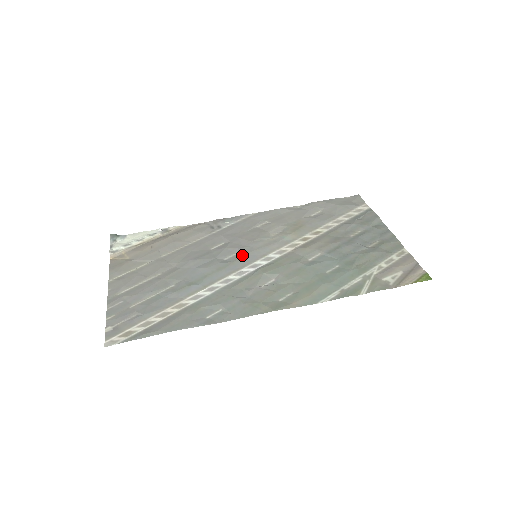
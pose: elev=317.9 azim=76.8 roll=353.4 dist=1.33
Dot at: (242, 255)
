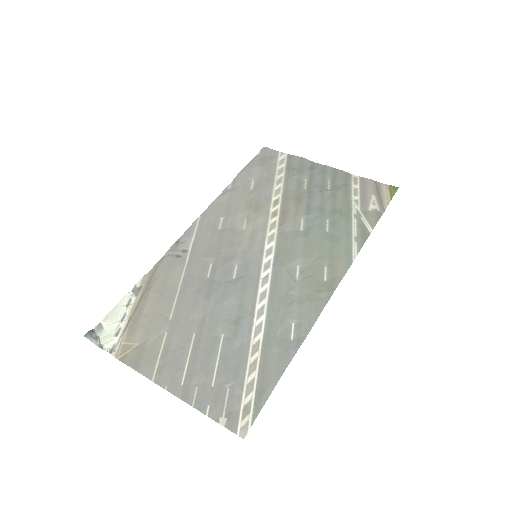
Dot at: (244, 263)
